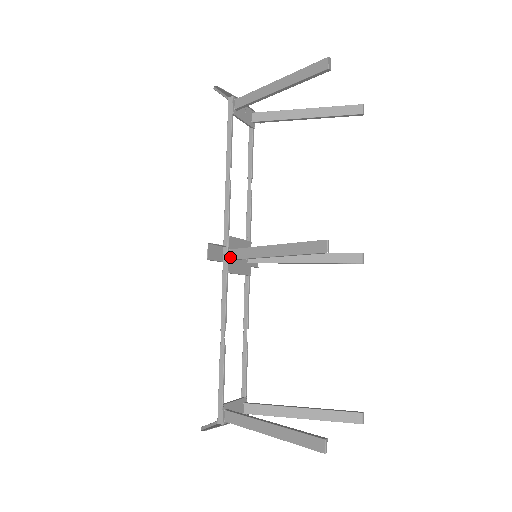
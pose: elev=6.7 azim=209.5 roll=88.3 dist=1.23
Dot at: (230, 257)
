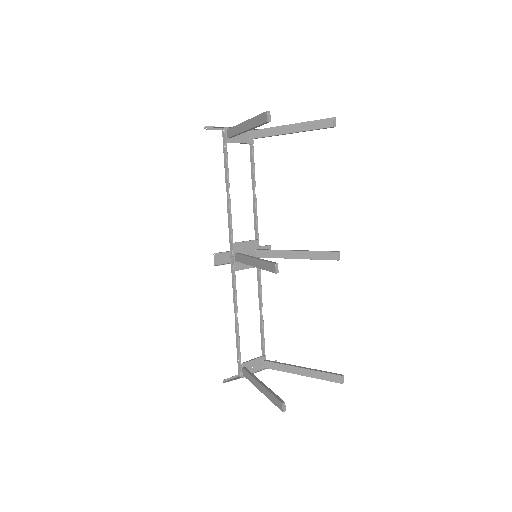
Dot at: (235, 259)
